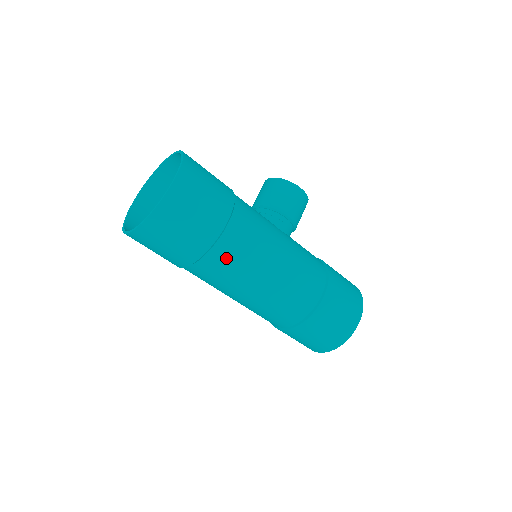
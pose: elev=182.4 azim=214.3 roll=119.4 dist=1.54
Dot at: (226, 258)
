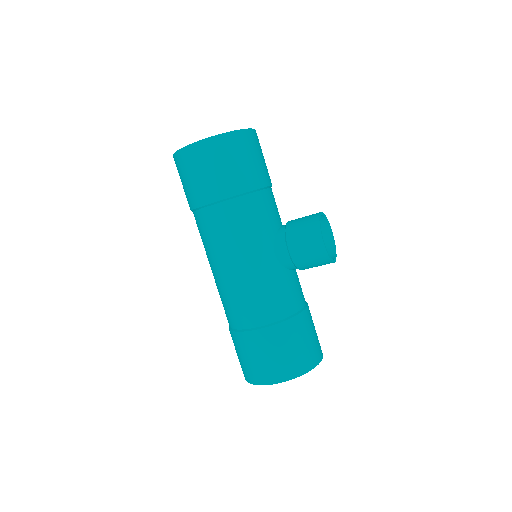
Dot at: (203, 226)
